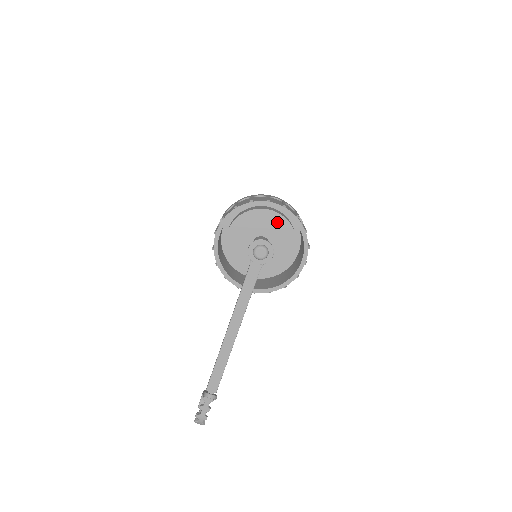
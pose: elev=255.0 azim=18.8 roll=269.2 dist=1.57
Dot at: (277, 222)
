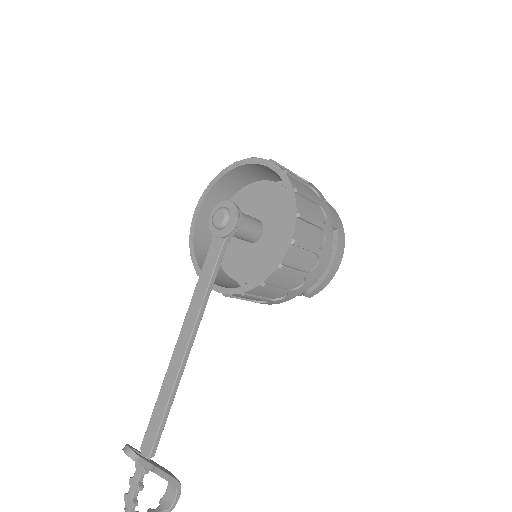
Dot at: (275, 196)
